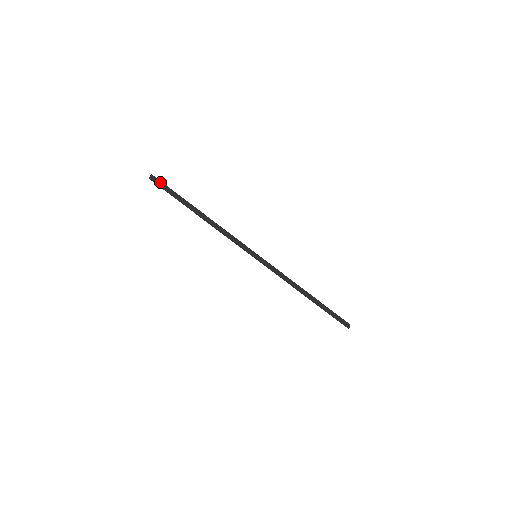
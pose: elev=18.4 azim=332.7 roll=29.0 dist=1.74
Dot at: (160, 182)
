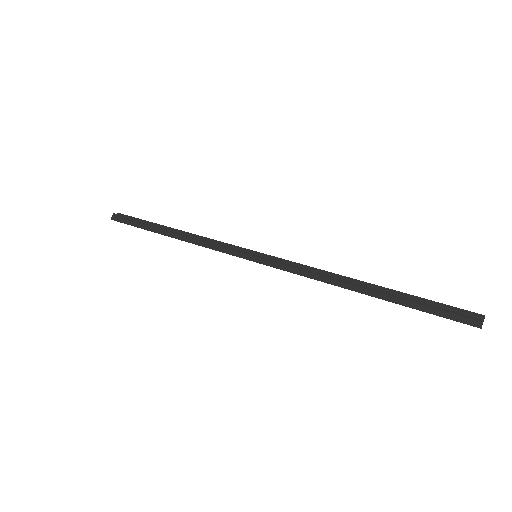
Dot at: (122, 217)
